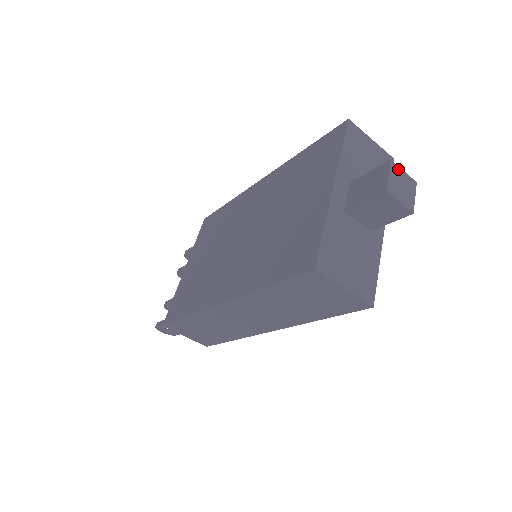
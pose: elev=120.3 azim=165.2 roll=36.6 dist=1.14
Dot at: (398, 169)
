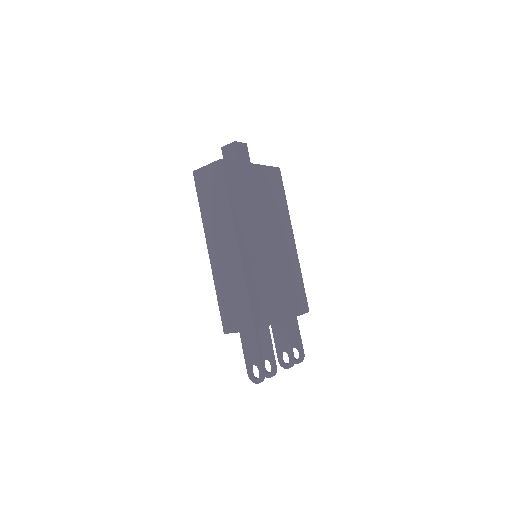
Dot at: occluded
